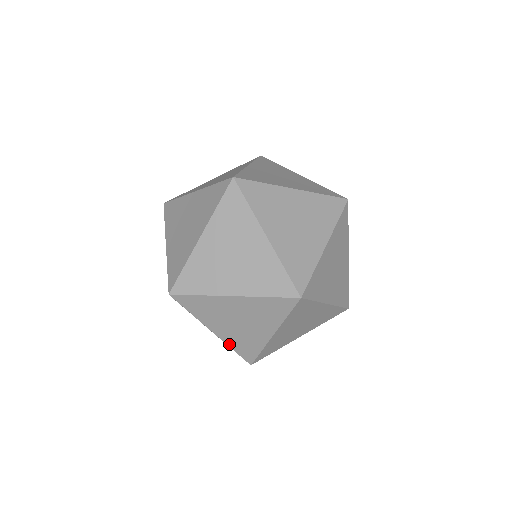
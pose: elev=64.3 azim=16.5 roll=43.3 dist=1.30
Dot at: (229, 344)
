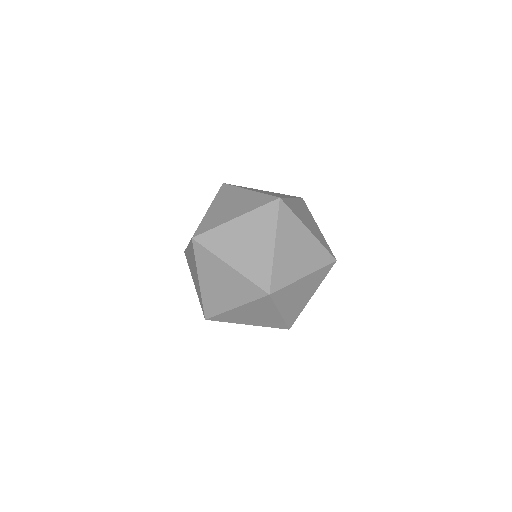
Dot at: (264, 326)
